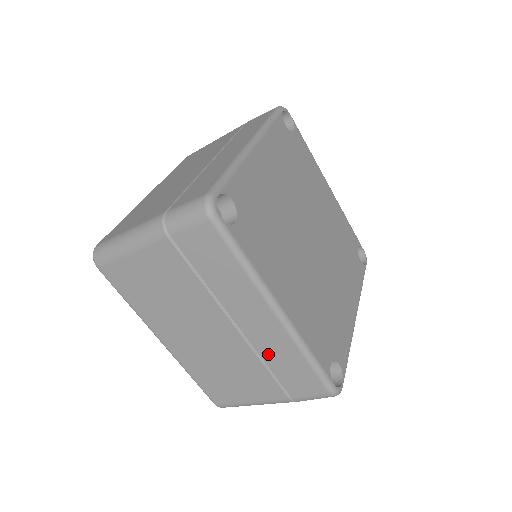
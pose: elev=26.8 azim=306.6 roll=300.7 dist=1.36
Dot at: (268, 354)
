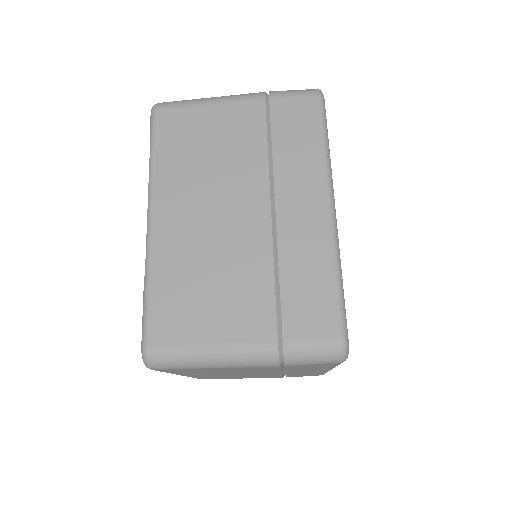
Dot at: (290, 258)
